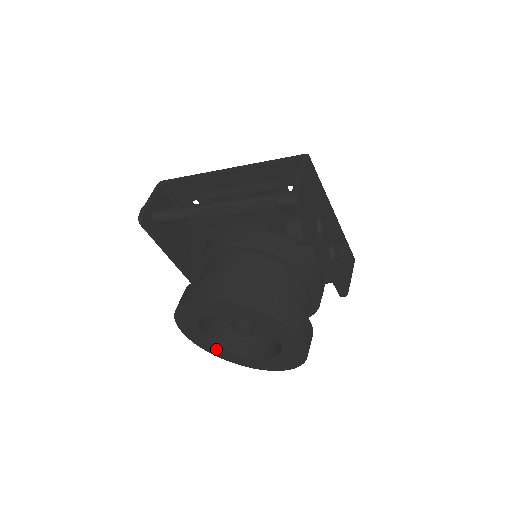
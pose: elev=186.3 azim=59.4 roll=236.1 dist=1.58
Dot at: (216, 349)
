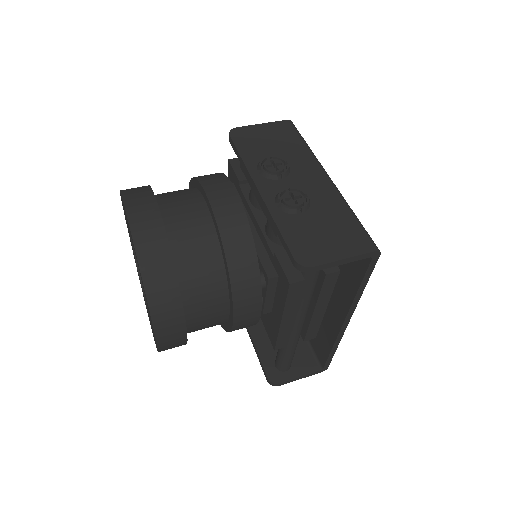
Dot at: occluded
